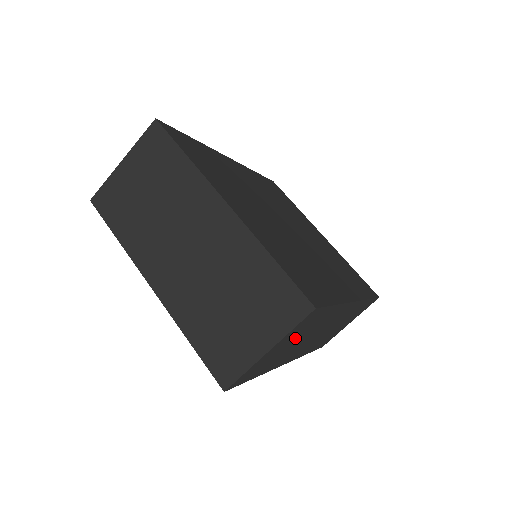
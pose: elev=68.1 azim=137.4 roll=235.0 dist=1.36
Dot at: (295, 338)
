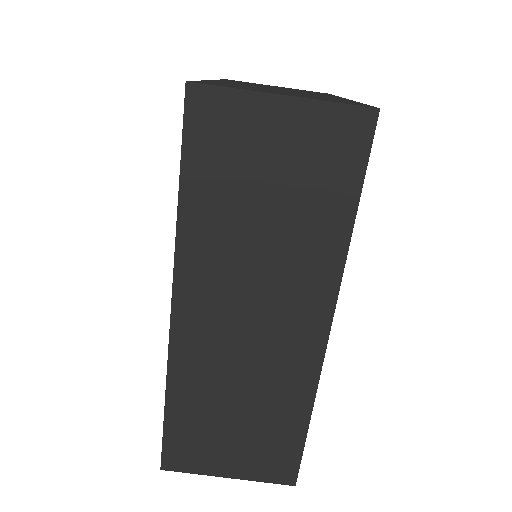
Dot at: (286, 180)
